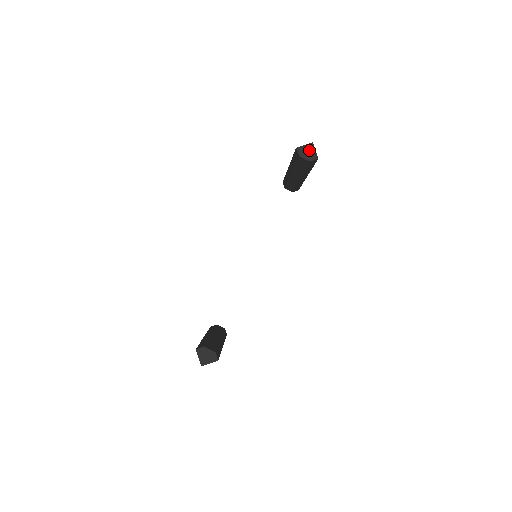
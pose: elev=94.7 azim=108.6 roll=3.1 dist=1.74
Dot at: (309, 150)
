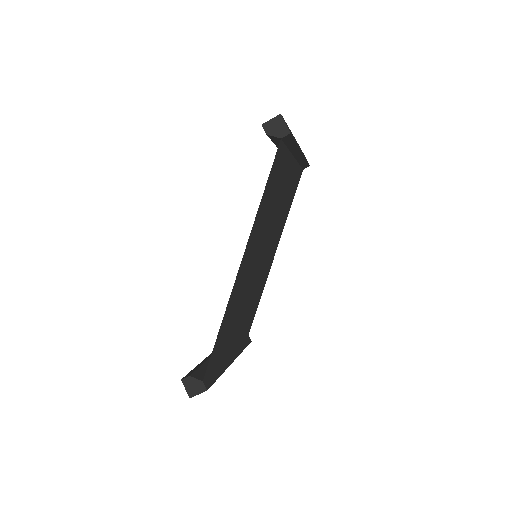
Dot at: (278, 124)
